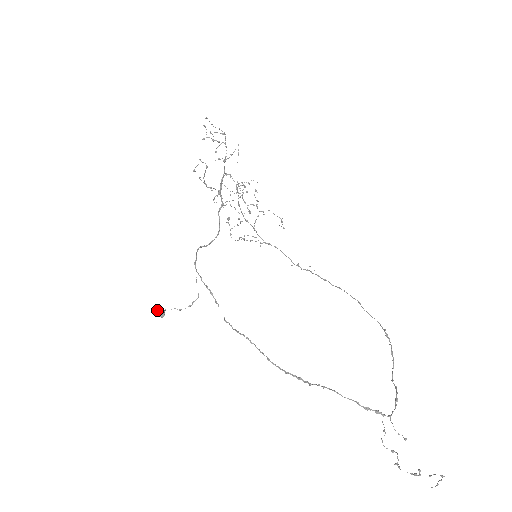
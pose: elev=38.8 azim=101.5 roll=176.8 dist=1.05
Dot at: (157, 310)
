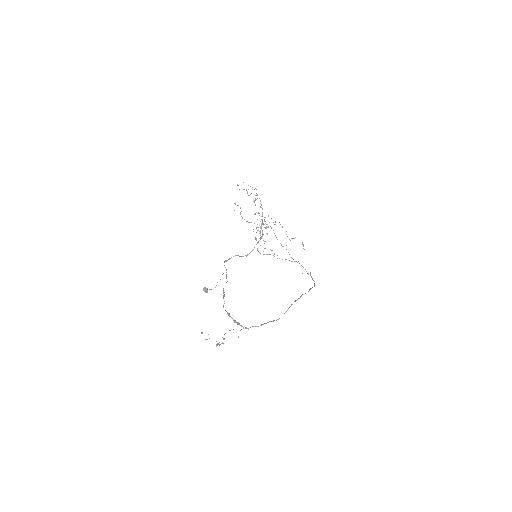
Dot at: (204, 288)
